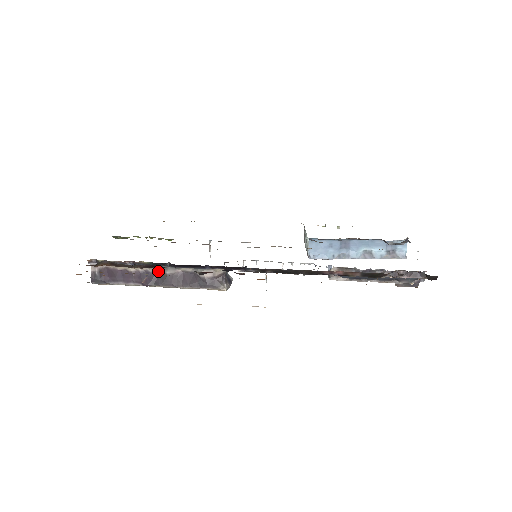
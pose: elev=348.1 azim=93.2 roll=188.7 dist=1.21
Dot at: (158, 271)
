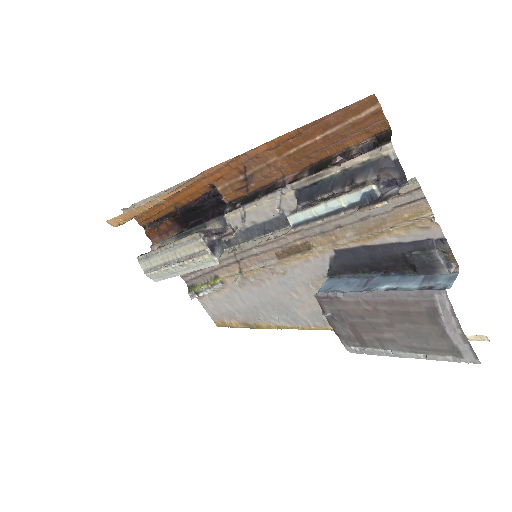
Dot at: occluded
